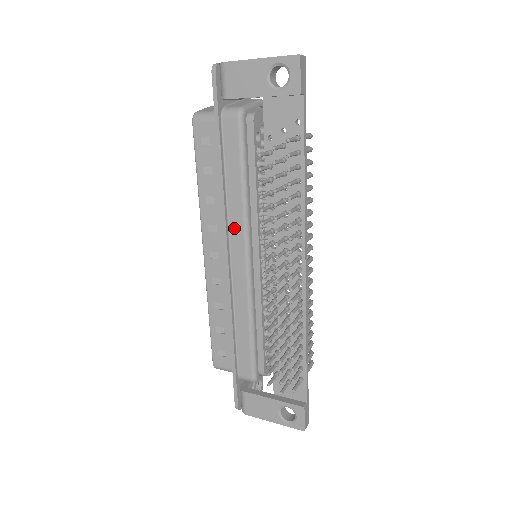
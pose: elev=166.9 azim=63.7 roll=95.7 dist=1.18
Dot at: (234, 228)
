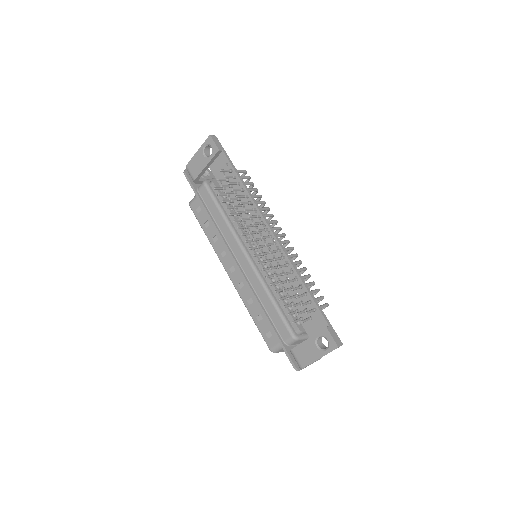
Dot at: (231, 242)
